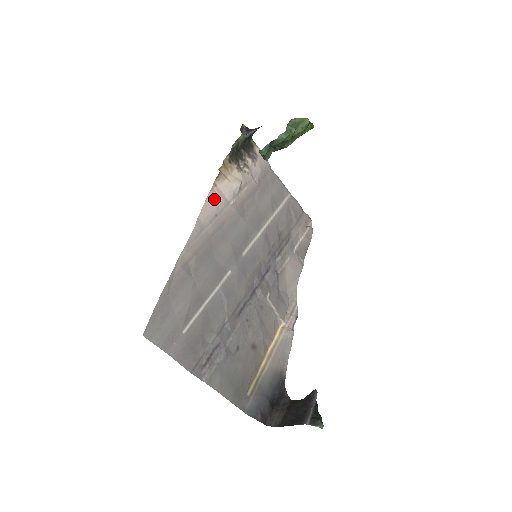
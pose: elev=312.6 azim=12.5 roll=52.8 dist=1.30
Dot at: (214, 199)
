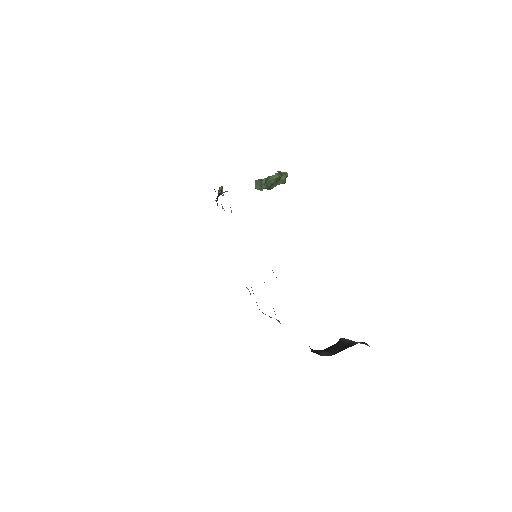
Dot at: occluded
